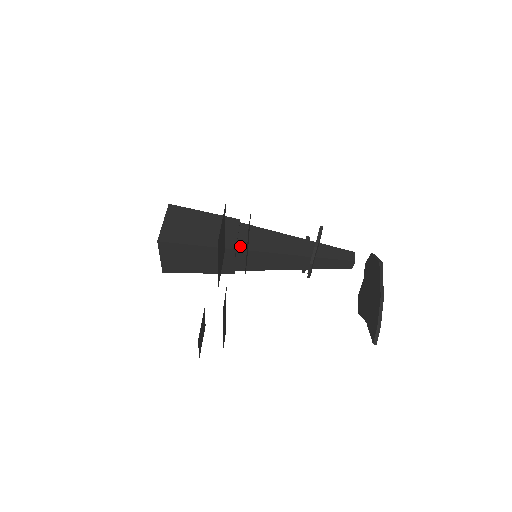
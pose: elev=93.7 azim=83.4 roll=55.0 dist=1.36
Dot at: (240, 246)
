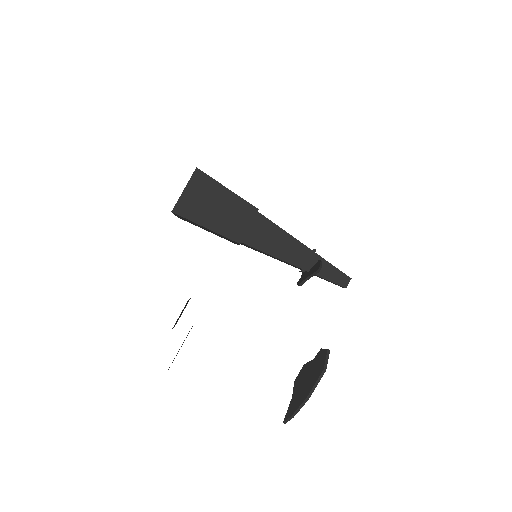
Dot at: (246, 240)
